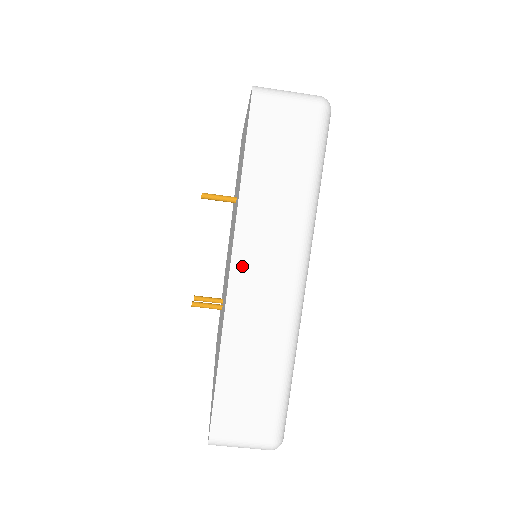
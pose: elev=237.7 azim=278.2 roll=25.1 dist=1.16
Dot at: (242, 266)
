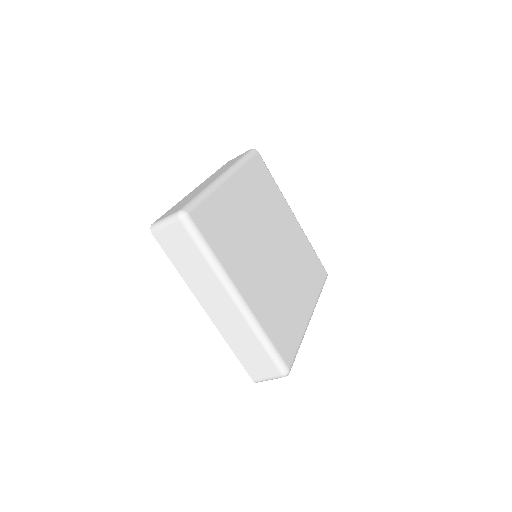
Dot at: (207, 306)
